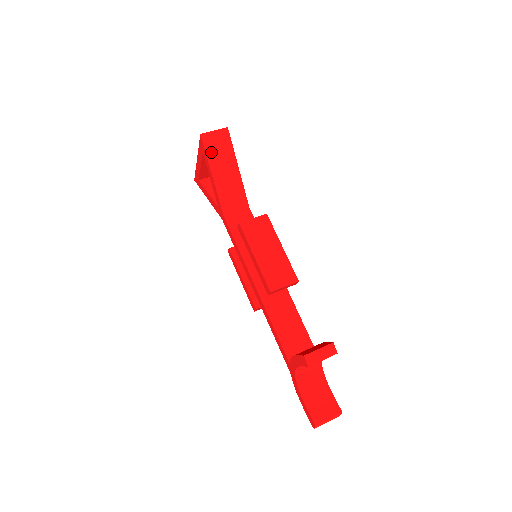
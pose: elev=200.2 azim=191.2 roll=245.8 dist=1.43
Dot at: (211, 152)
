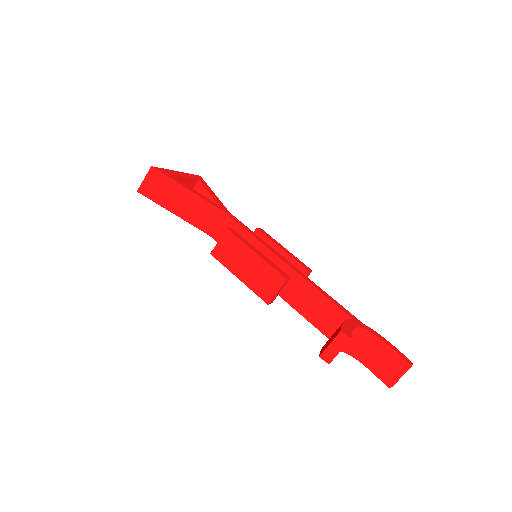
Dot at: (157, 197)
